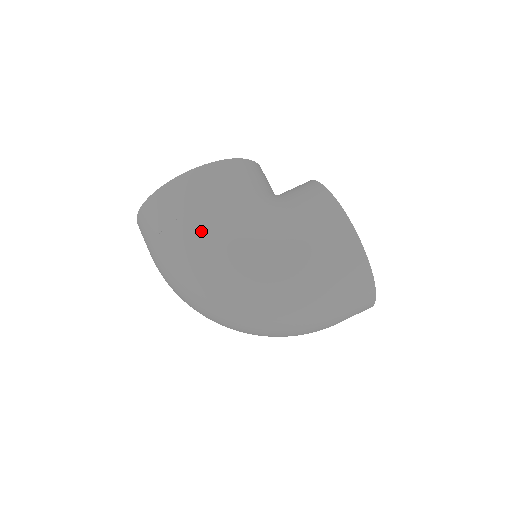
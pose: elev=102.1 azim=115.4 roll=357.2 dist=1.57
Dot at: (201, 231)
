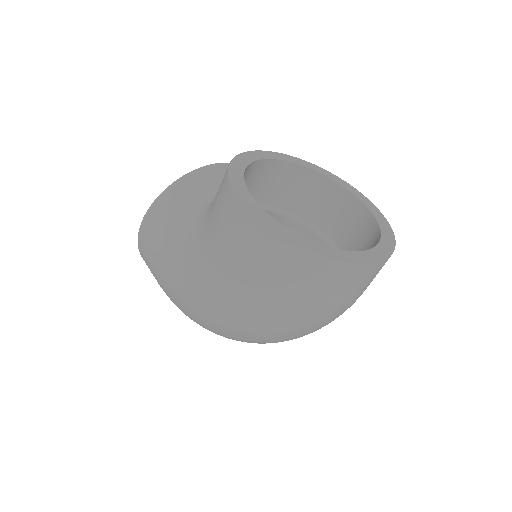
Dot at: (165, 280)
